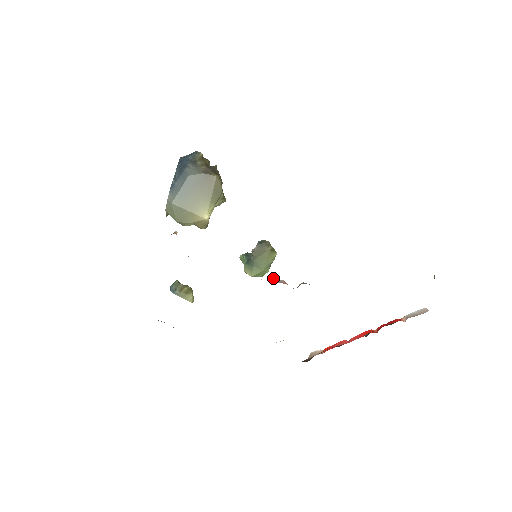
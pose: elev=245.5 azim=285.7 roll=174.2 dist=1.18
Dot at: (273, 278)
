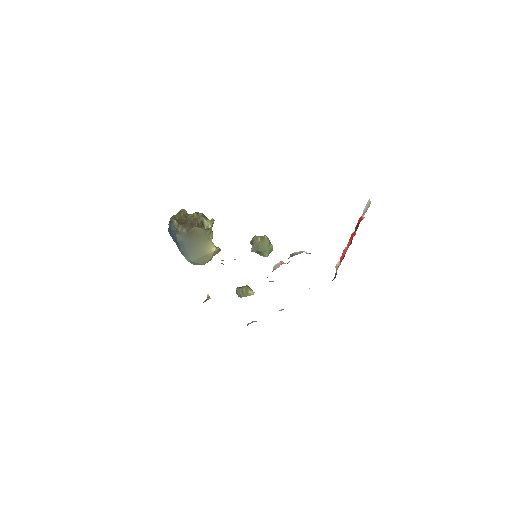
Dot at: (274, 267)
